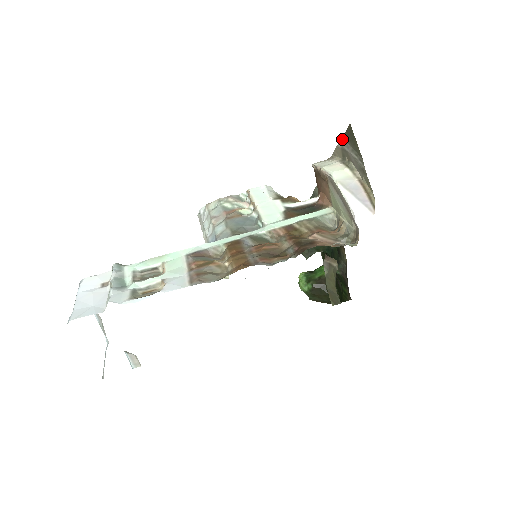
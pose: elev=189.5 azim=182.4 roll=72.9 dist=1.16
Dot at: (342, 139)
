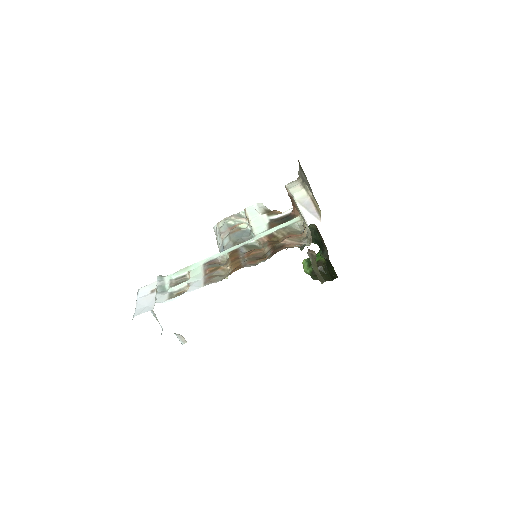
Dot at: (299, 168)
